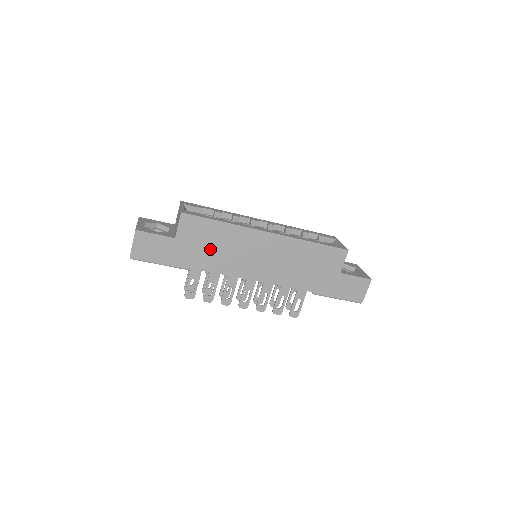
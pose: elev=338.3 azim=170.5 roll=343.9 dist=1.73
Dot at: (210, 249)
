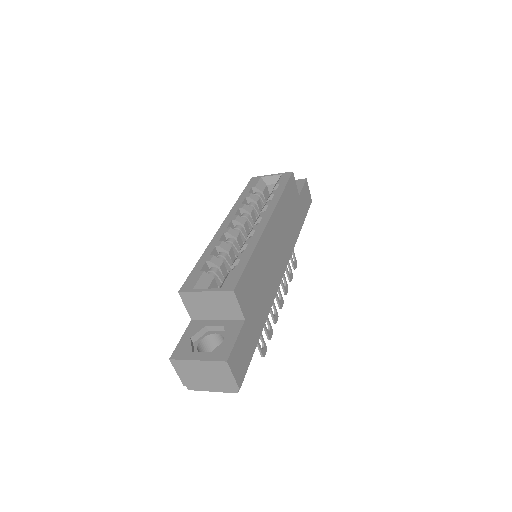
Dot at: (260, 291)
